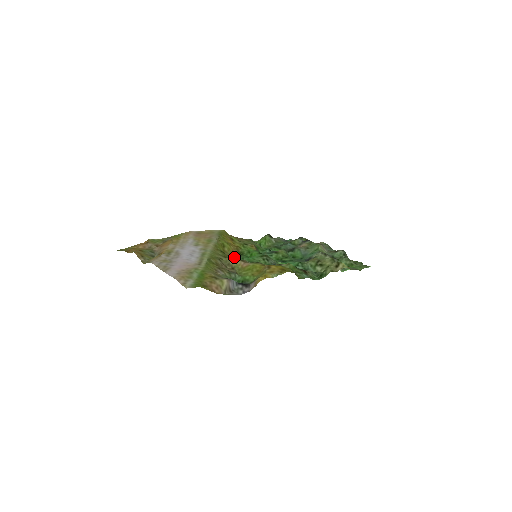
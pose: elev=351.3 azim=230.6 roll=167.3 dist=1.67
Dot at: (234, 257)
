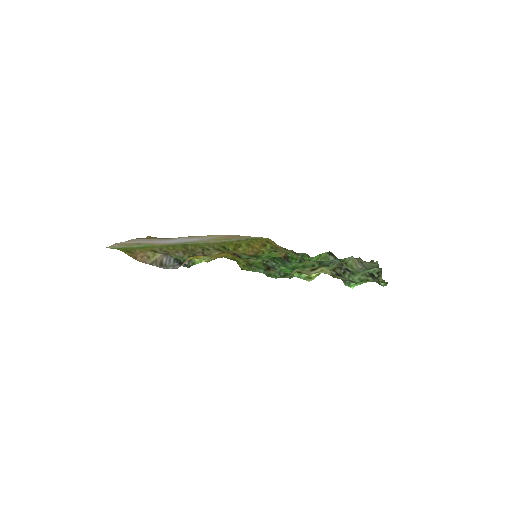
Dot at: (233, 254)
